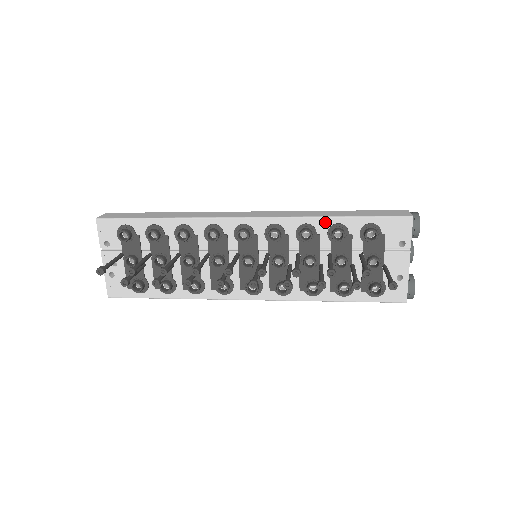
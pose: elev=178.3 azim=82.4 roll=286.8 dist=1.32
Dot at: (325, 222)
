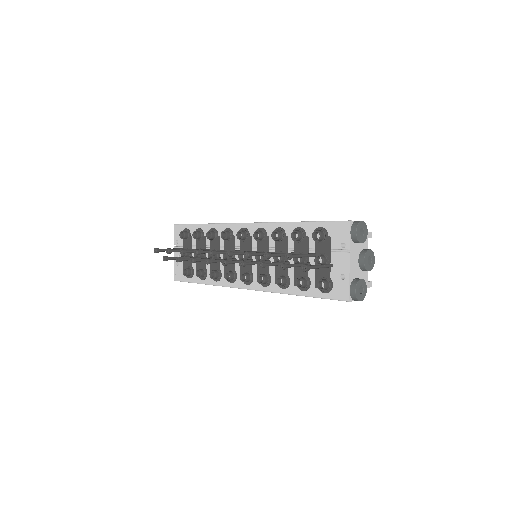
Dot at: (291, 226)
